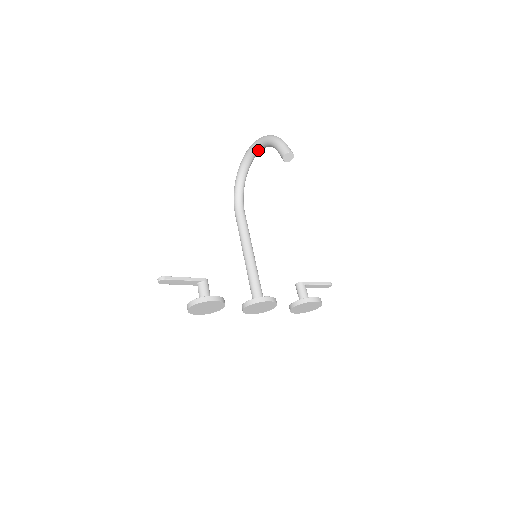
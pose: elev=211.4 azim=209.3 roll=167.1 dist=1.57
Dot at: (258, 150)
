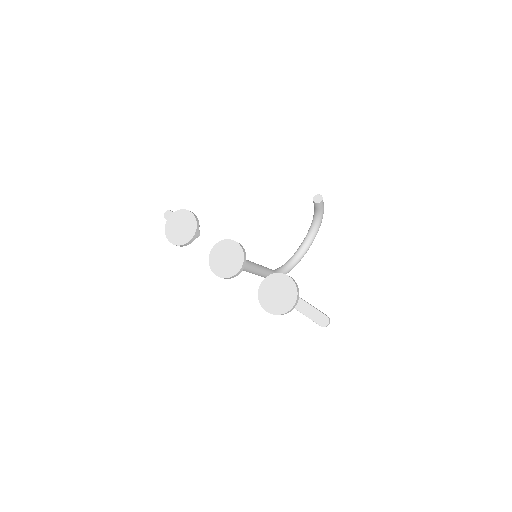
Dot at: (308, 237)
